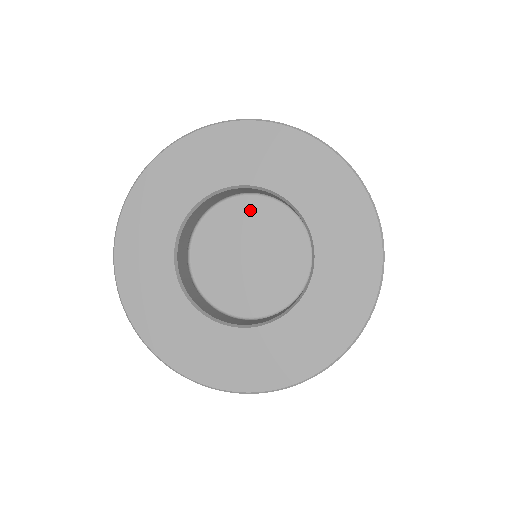
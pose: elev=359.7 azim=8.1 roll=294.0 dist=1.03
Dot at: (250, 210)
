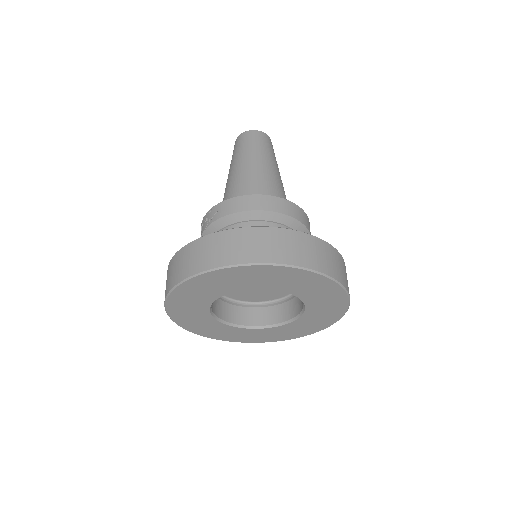
Dot at: occluded
